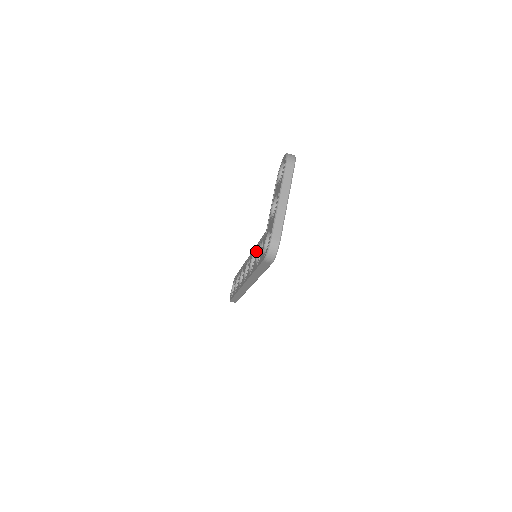
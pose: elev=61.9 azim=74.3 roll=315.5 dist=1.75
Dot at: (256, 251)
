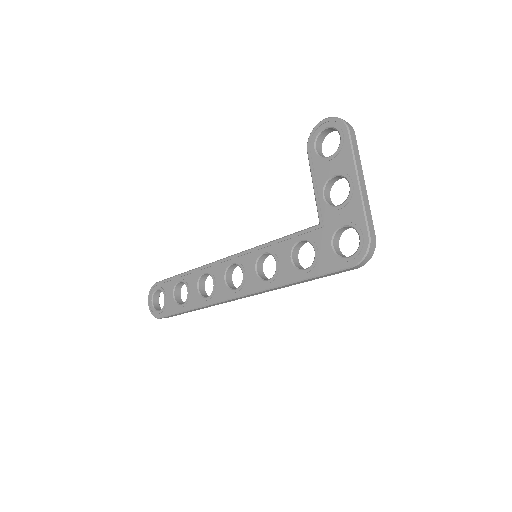
Dot at: (277, 251)
